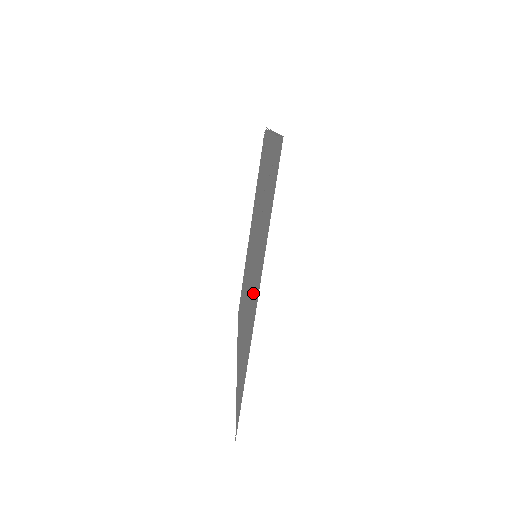
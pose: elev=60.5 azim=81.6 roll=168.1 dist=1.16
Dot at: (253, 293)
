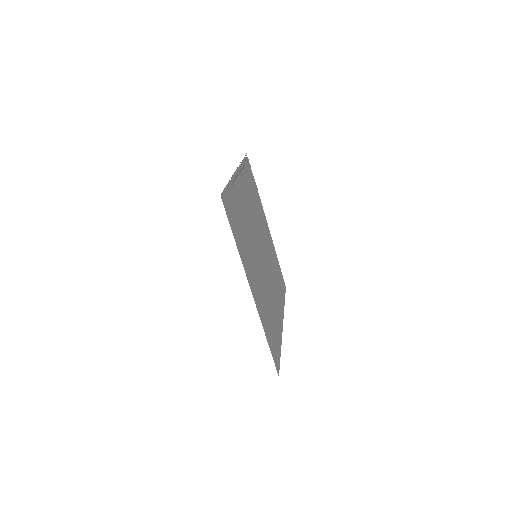
Dot at: (258, 283)
